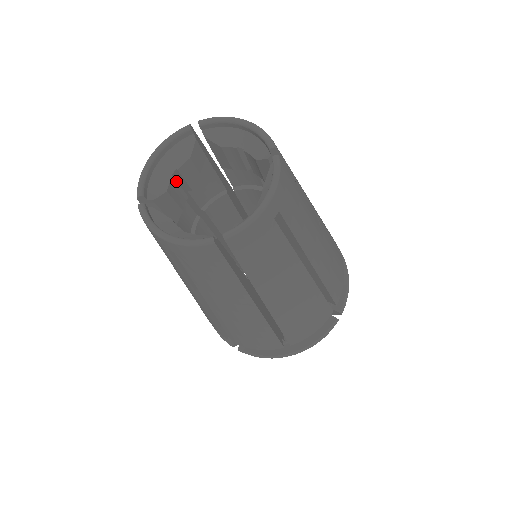
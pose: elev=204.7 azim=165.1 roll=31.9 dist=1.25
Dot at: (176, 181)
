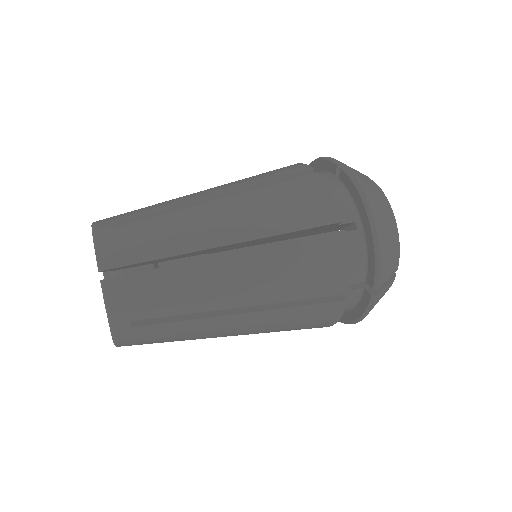
Dot at: occluded
